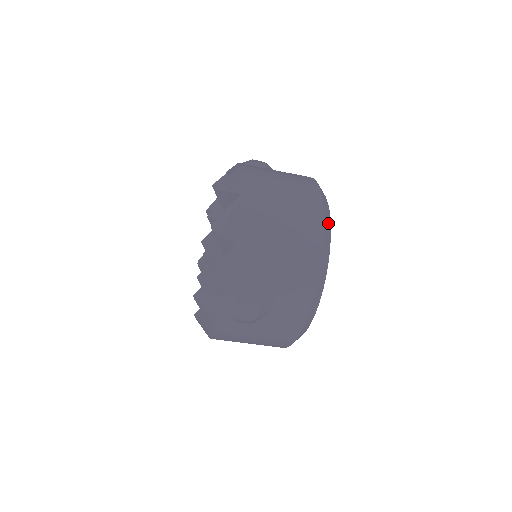
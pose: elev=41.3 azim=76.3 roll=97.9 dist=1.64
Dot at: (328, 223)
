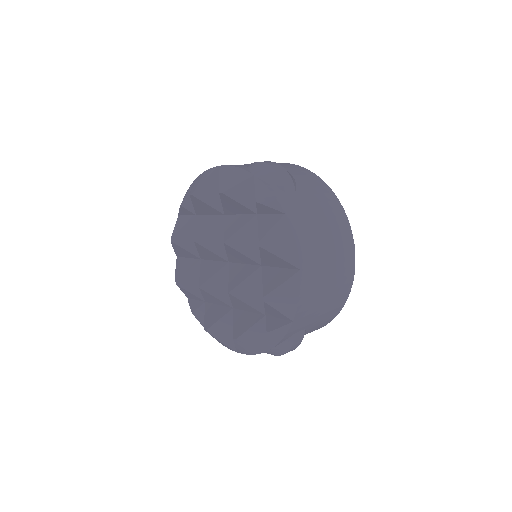
Dot at: occluded
